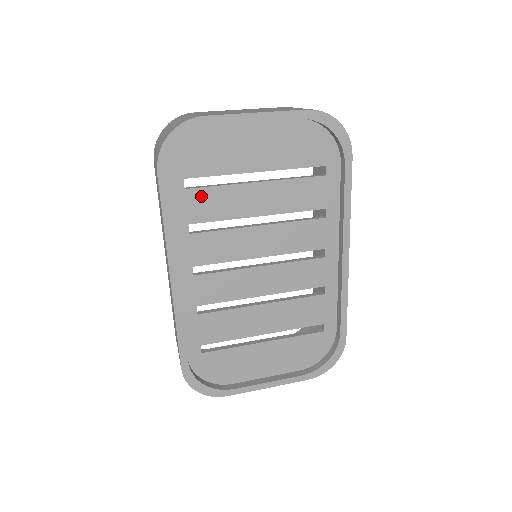
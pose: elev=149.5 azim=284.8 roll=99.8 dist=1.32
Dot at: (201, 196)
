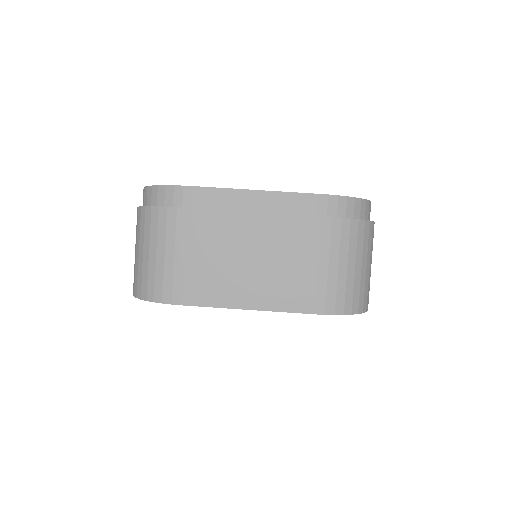
Dot at: occluded
